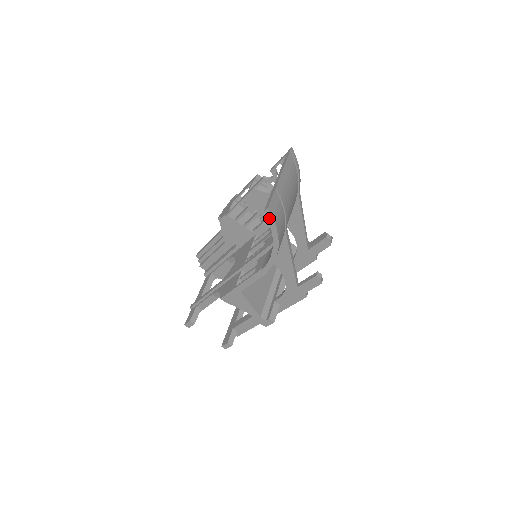
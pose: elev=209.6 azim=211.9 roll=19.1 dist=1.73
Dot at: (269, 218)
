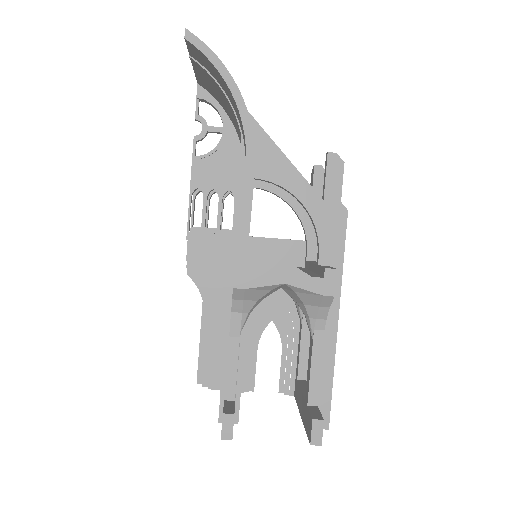
Dot at: (196, 44)
